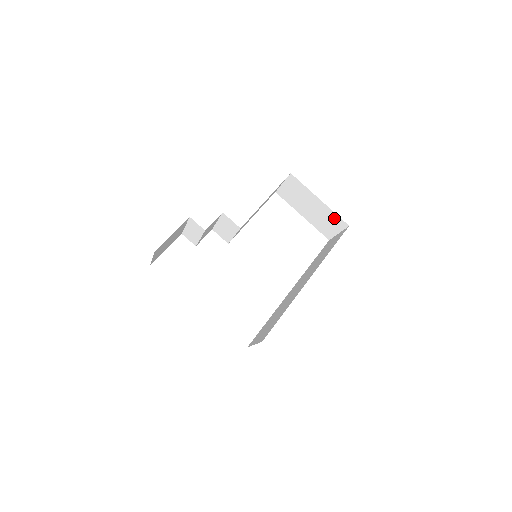
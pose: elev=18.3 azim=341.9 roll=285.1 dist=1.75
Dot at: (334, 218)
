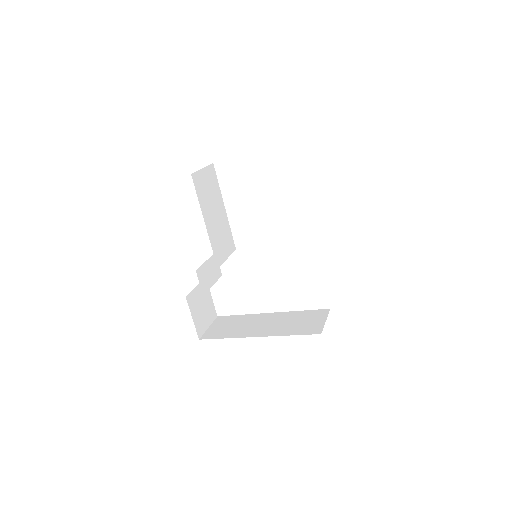
Dot at: occluded
